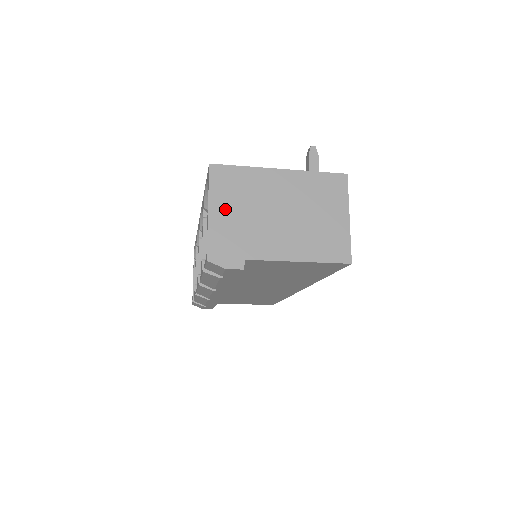
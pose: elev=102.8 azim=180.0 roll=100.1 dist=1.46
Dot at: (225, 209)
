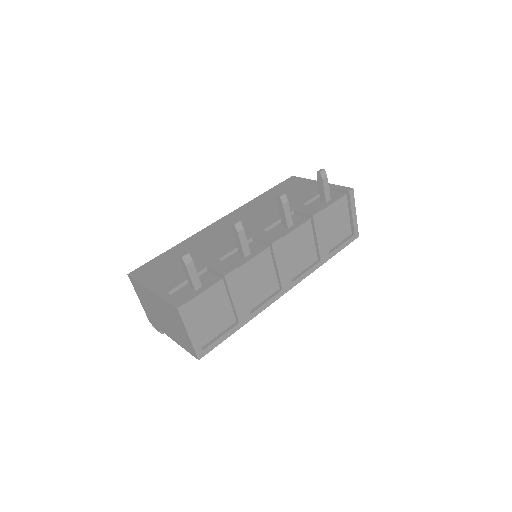
Dot at: (143, 301)
